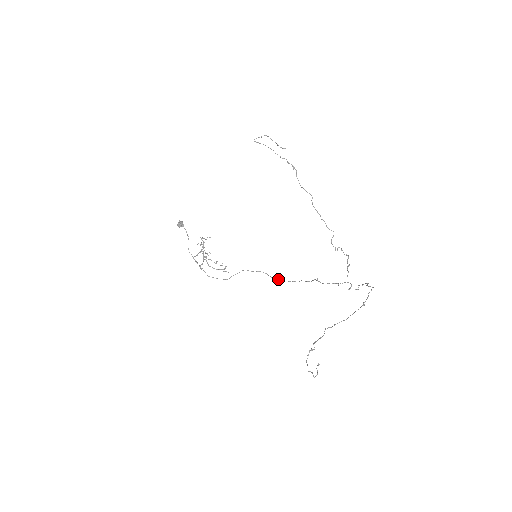
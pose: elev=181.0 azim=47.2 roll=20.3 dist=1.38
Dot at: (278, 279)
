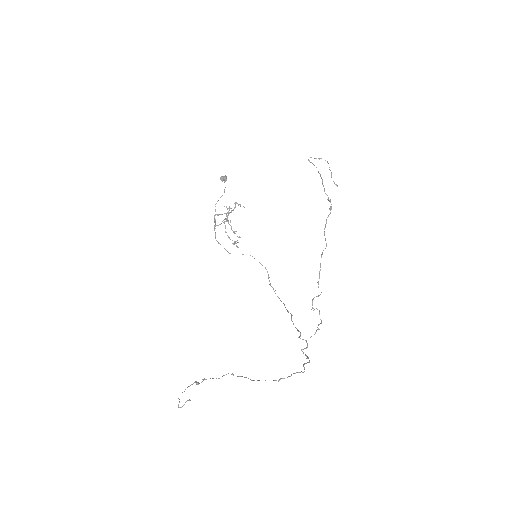
Dot at: (271, 286)
